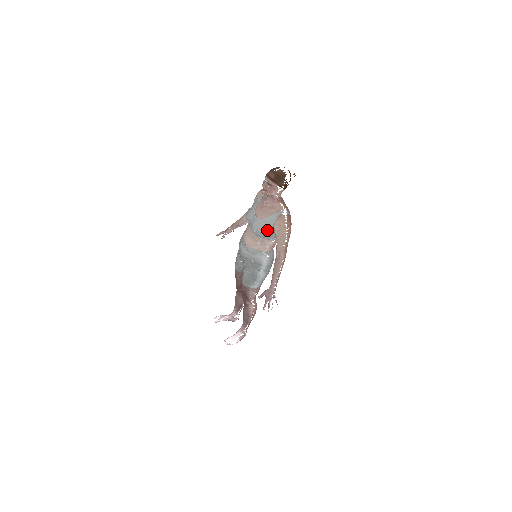
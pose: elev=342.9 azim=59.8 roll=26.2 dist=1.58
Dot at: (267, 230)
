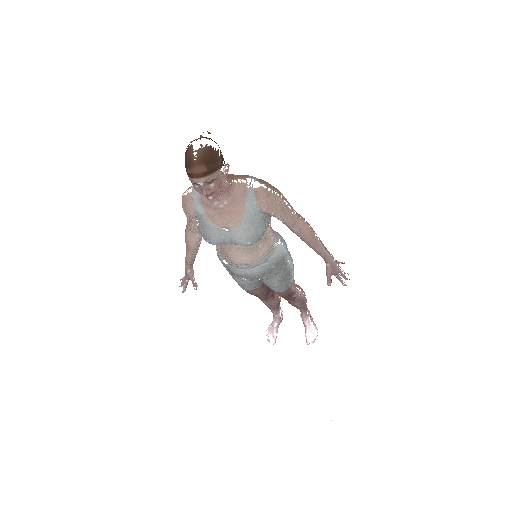
Dot at: (260, 224)
